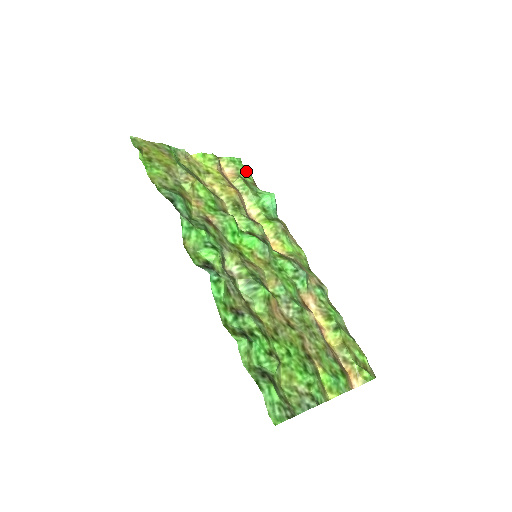
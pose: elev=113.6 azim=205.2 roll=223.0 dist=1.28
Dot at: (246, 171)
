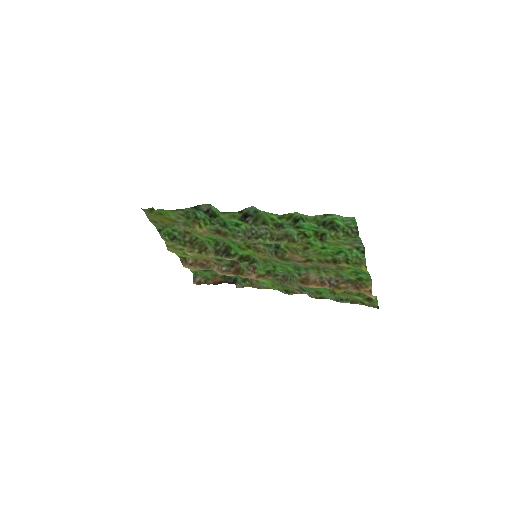
Dot at: (201, 277)
